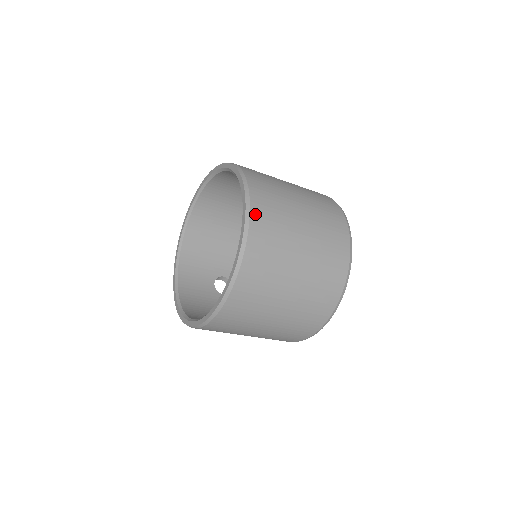
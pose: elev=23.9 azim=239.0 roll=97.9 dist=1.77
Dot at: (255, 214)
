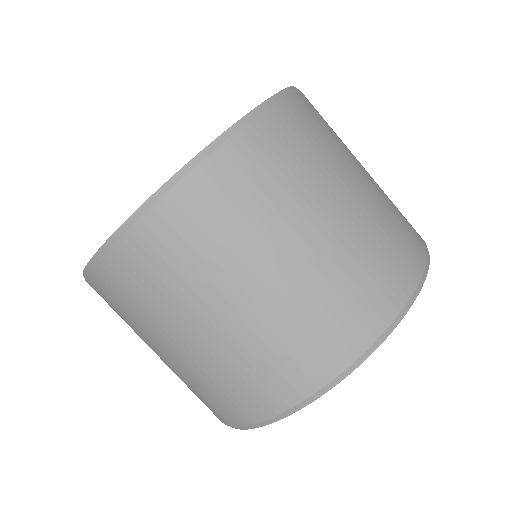
Dot at: (289, 106)
